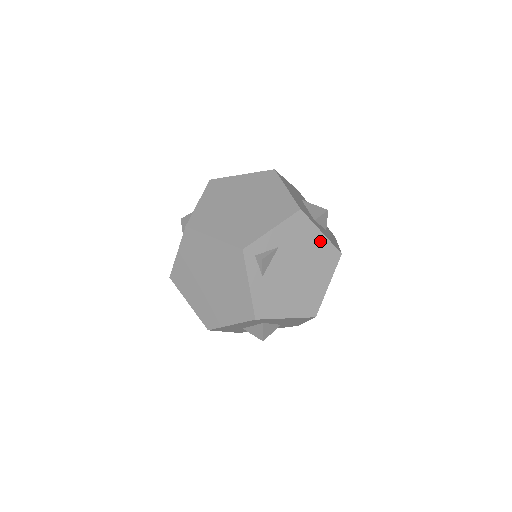
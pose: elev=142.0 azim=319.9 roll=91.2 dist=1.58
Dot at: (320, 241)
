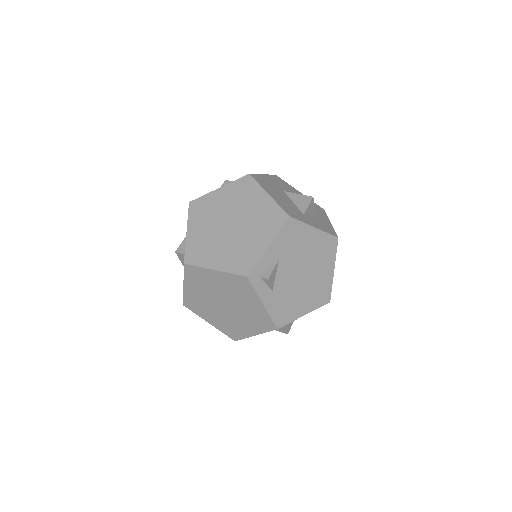
Dot at: (315, 236)
